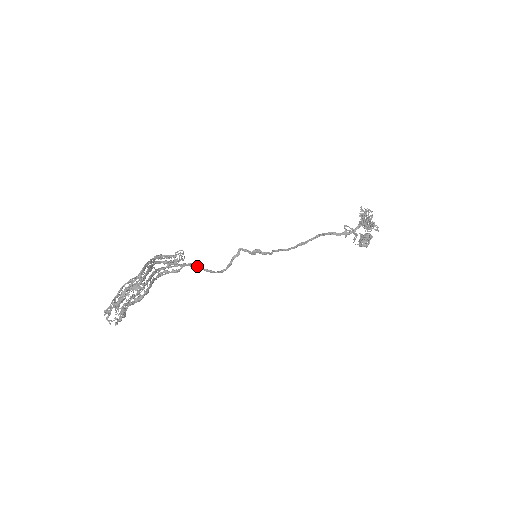
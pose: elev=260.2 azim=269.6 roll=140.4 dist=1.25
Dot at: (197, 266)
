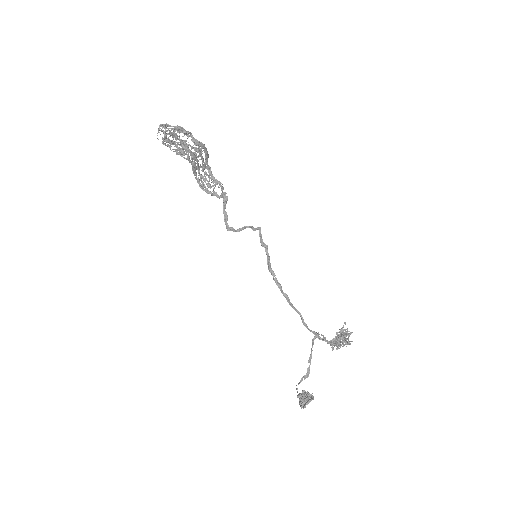
Dot at: (227, 199)
